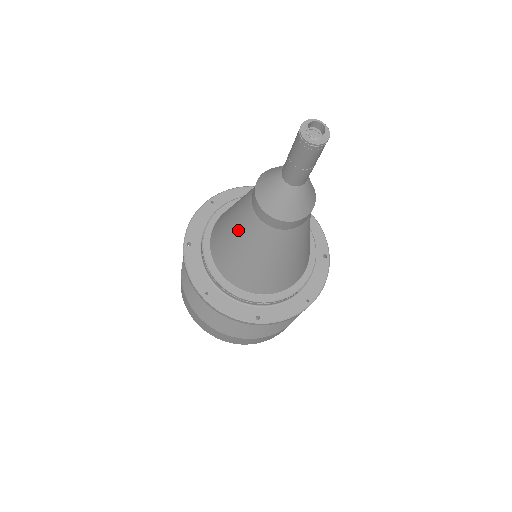
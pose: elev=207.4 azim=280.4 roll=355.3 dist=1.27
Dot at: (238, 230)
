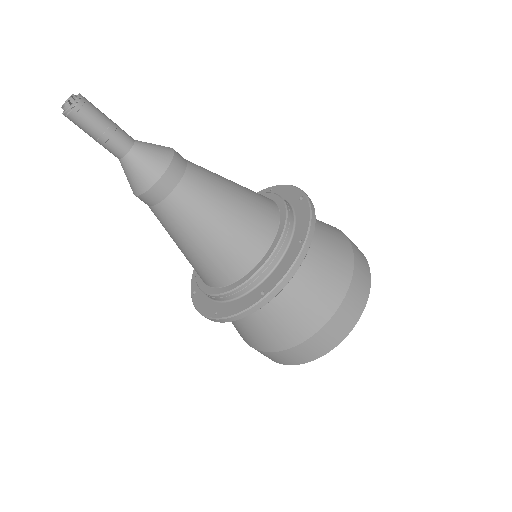
Dot at: (170, 235)
